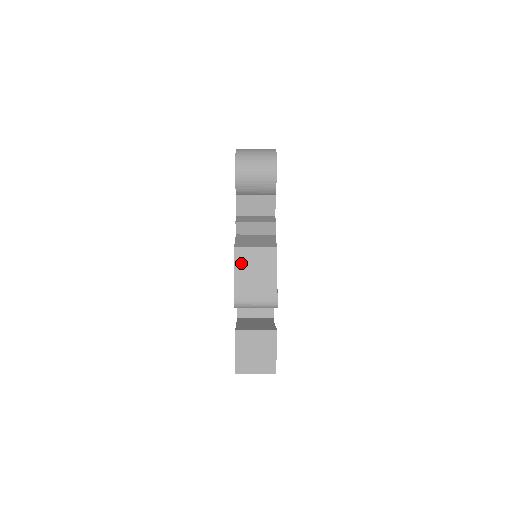
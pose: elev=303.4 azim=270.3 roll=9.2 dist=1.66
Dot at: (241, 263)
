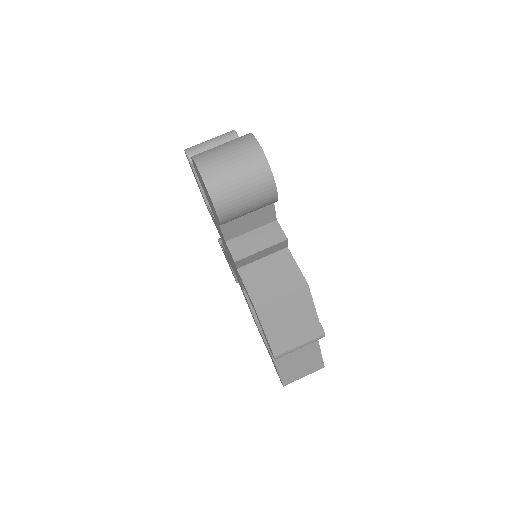
Dot at: (269, 320)
